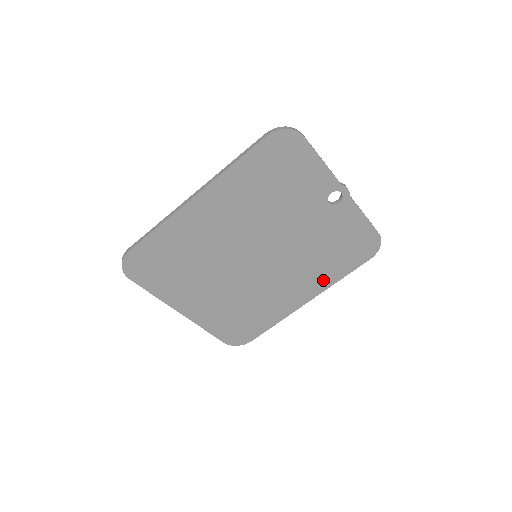
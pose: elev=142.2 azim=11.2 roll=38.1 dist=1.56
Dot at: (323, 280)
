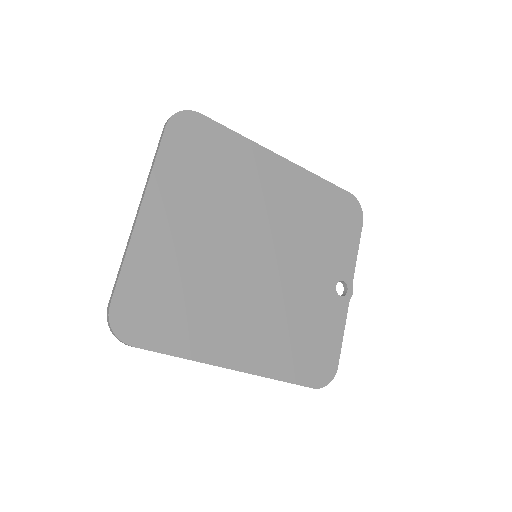
Dot at: (267, 359)
